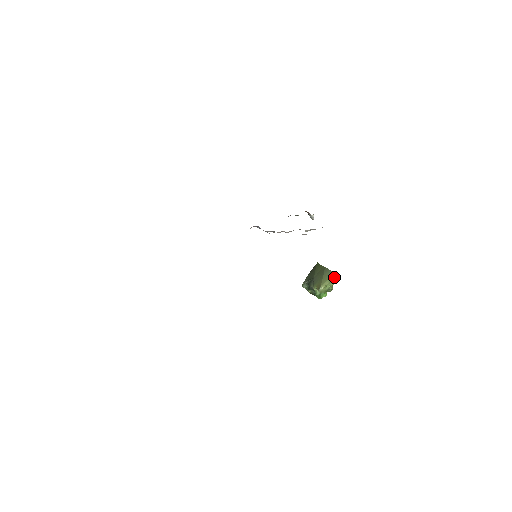
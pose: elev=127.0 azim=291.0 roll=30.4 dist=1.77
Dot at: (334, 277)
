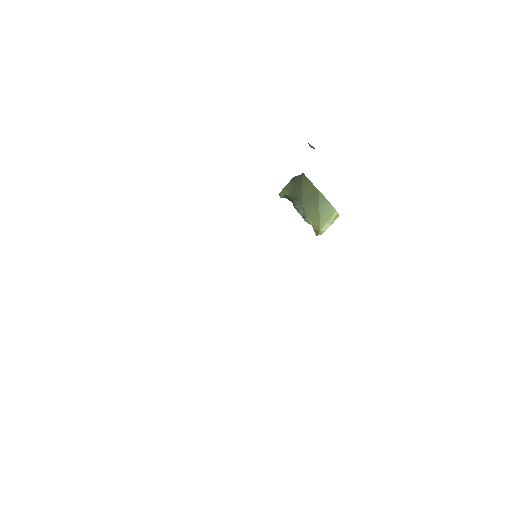
Dot at: (336, 217)
